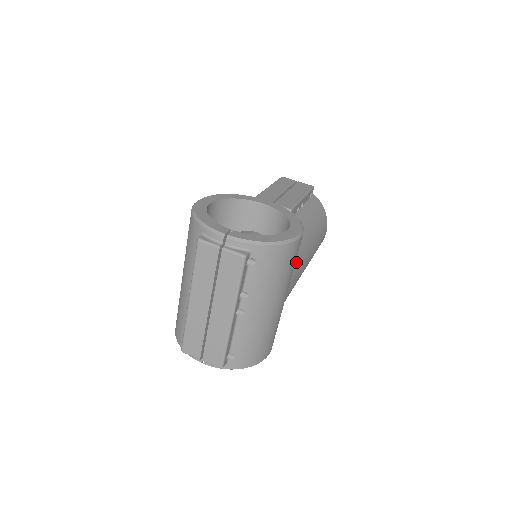
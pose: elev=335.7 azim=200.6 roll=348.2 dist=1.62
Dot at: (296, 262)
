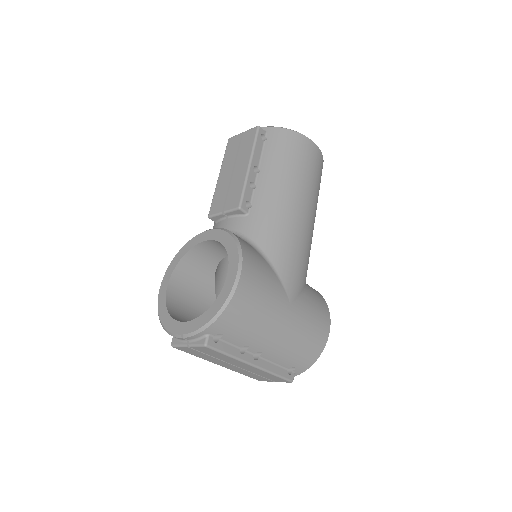
Dot at: (279, 257)
